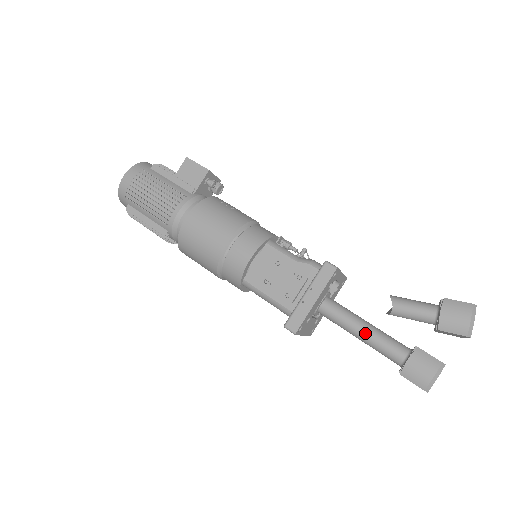
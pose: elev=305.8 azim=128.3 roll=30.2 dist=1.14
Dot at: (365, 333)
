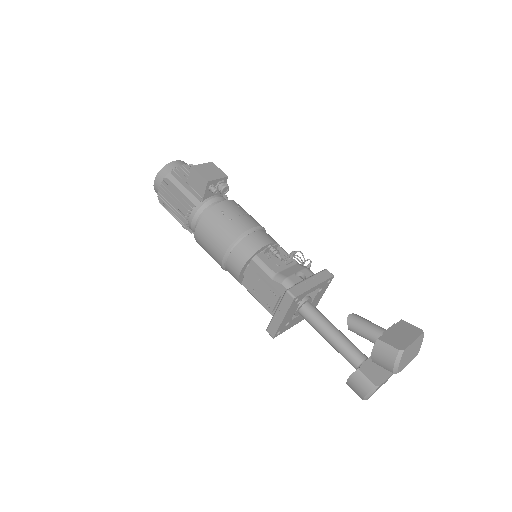
Dot at: (329, 341)
